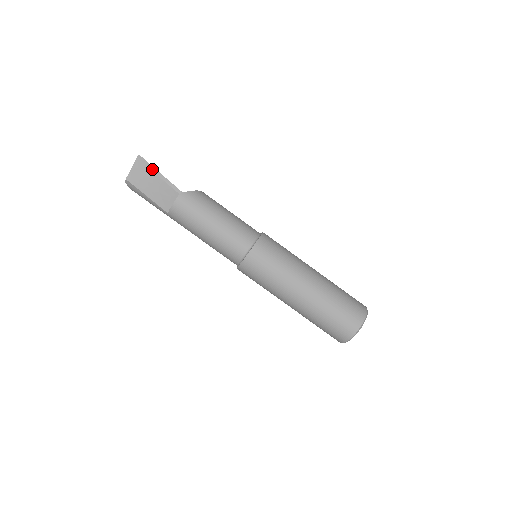
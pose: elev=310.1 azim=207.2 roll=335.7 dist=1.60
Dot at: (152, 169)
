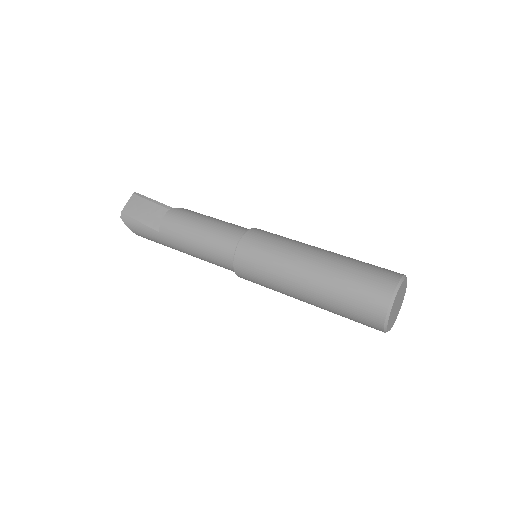
Dot at: (146, 198)
